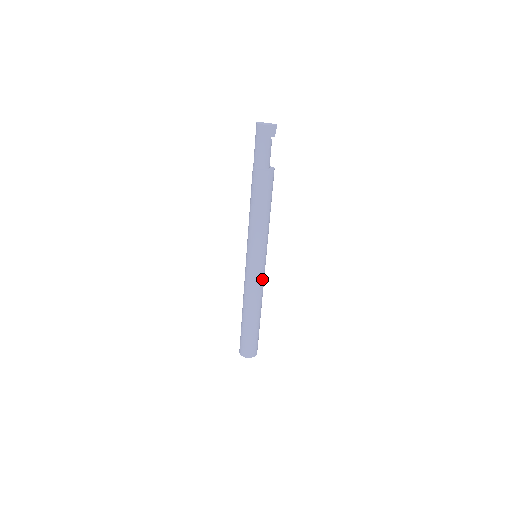
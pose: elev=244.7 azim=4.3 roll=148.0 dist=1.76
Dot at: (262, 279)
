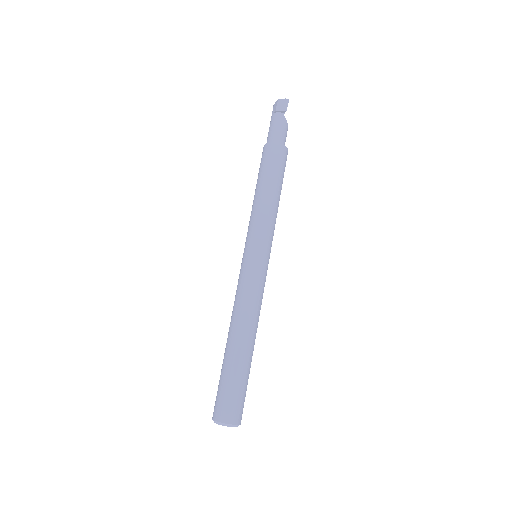
Dot at: (255, 284)
